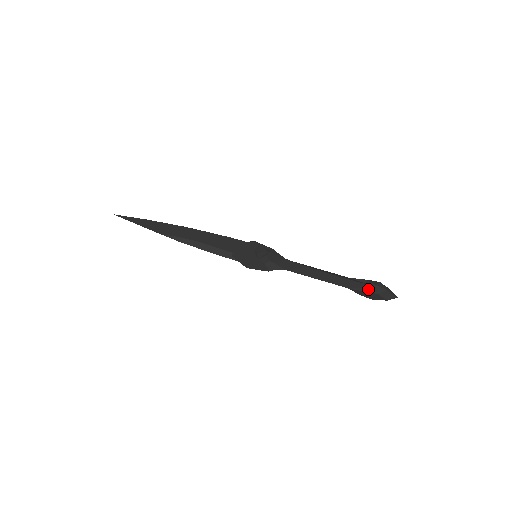
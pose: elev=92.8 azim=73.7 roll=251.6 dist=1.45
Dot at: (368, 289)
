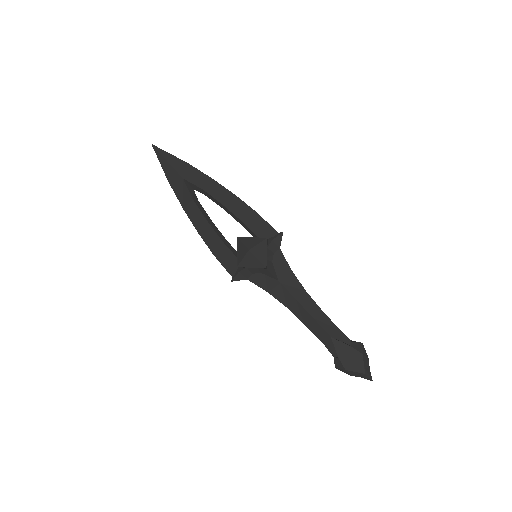
Dot at: (354, 344)
